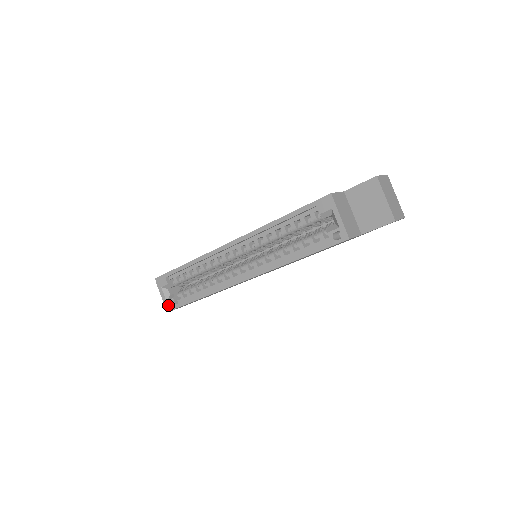
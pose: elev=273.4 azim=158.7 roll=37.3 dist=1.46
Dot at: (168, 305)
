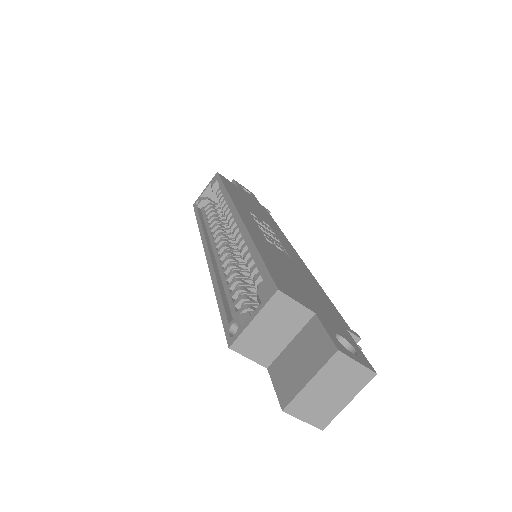
Dot at: (197, 200)
